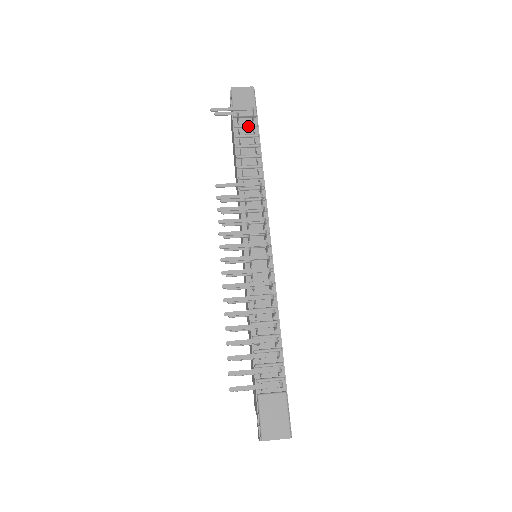
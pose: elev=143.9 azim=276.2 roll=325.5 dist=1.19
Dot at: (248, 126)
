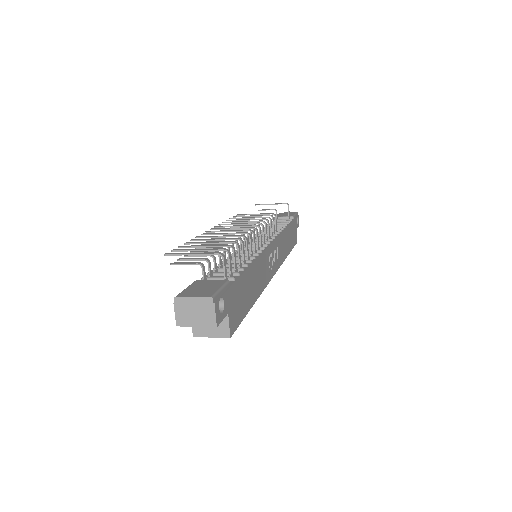
Dot at: (284, 220)
